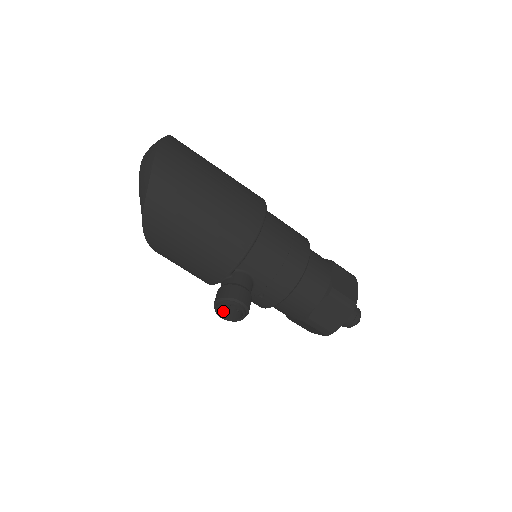
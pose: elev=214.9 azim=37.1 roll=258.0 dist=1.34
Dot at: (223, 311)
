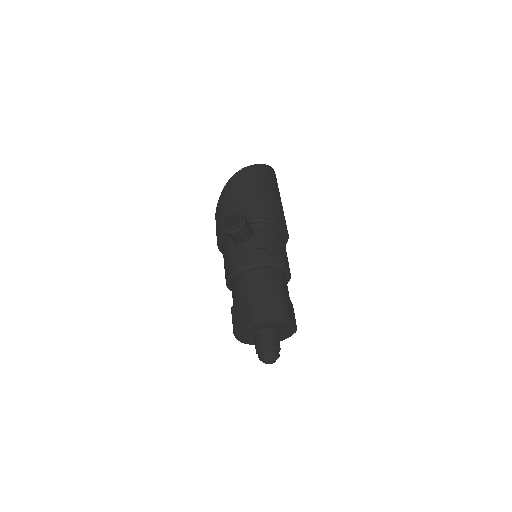
Dot at: (225, 224)
